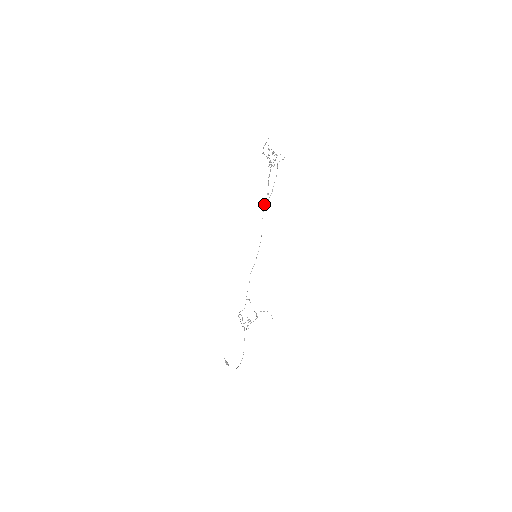
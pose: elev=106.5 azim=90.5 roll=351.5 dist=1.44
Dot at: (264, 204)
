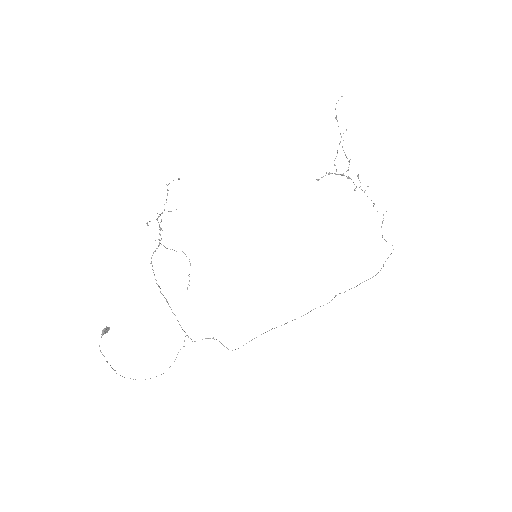
Dot at: occluded
